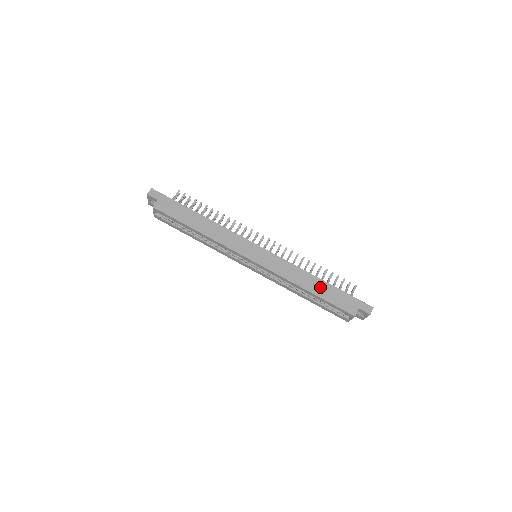
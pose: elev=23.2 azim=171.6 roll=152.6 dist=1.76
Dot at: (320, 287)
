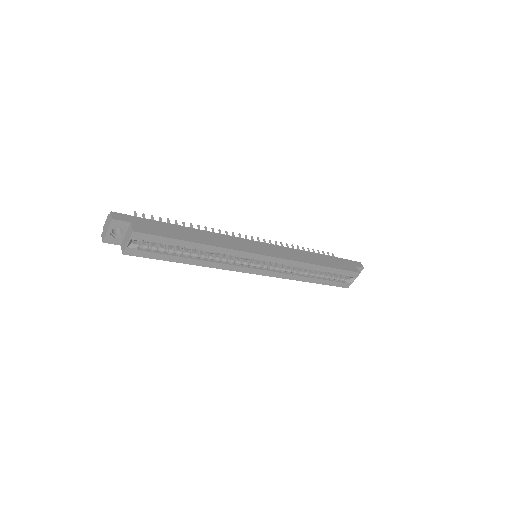
Dot at: (324, 260)
